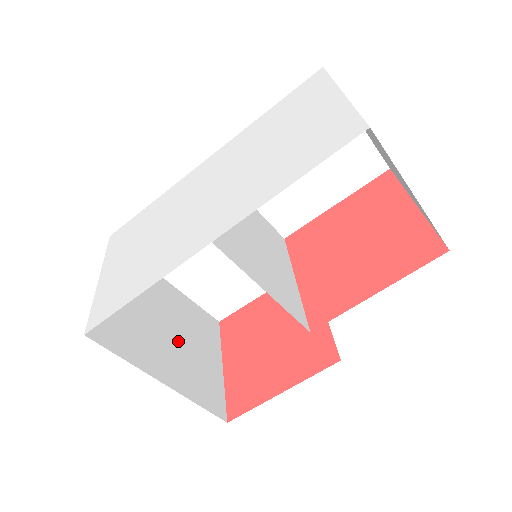
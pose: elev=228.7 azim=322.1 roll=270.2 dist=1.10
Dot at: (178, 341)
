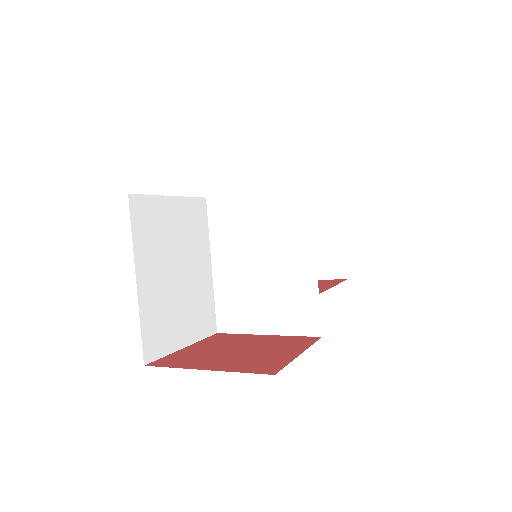
Dot at: occluded
